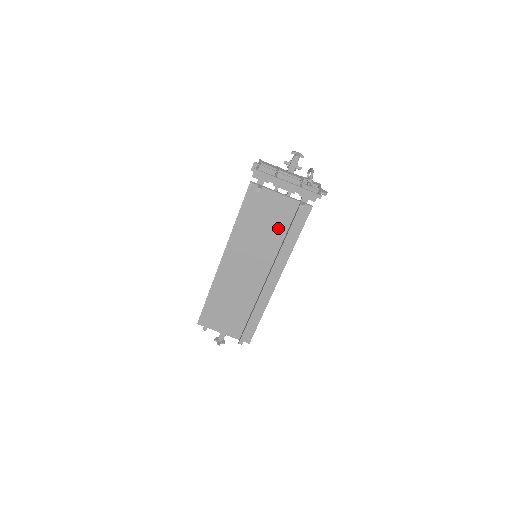
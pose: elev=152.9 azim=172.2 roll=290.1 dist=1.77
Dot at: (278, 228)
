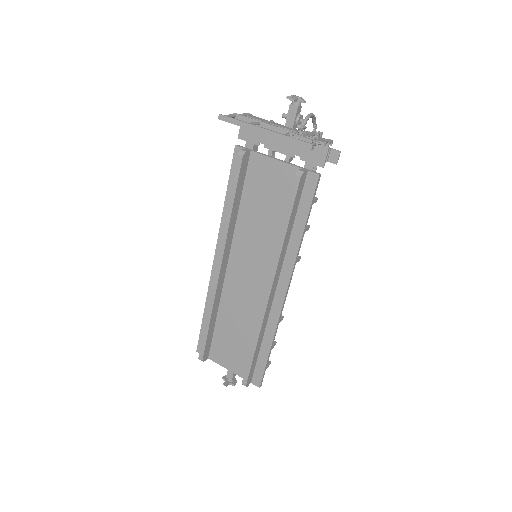
Dot at: (277, 211)
